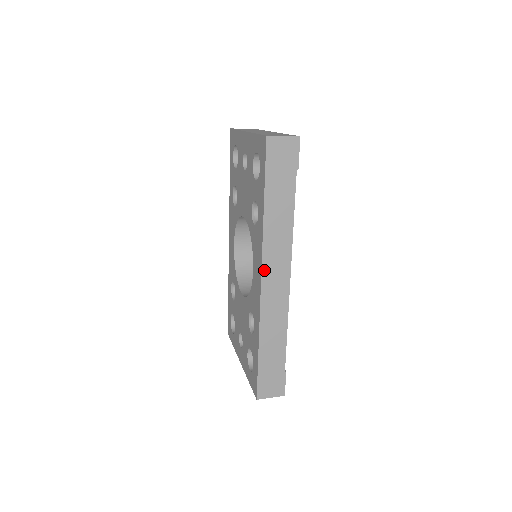
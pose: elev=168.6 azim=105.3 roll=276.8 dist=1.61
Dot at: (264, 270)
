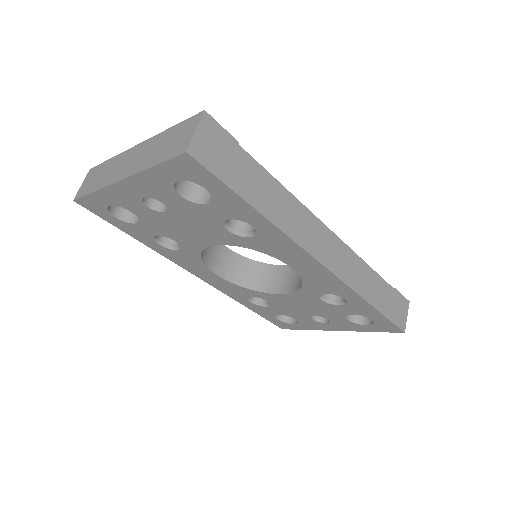
Dot at: (315, 255)
